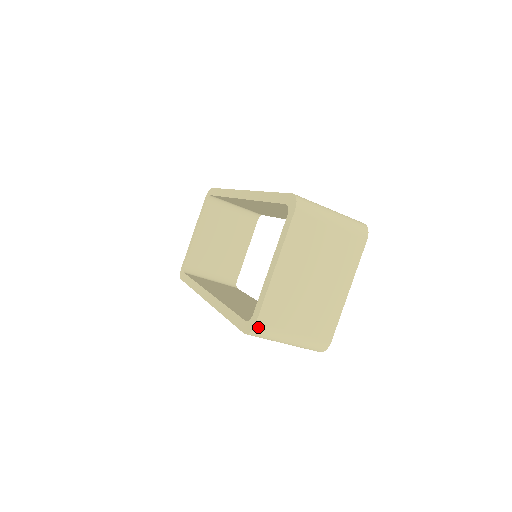
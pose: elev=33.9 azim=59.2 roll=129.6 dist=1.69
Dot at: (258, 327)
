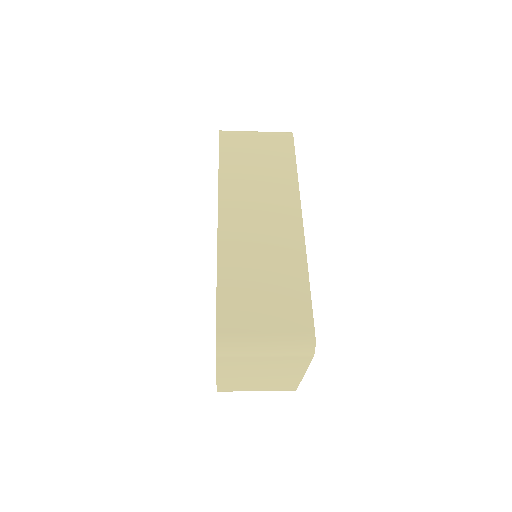
Dot at: (220, 391)
